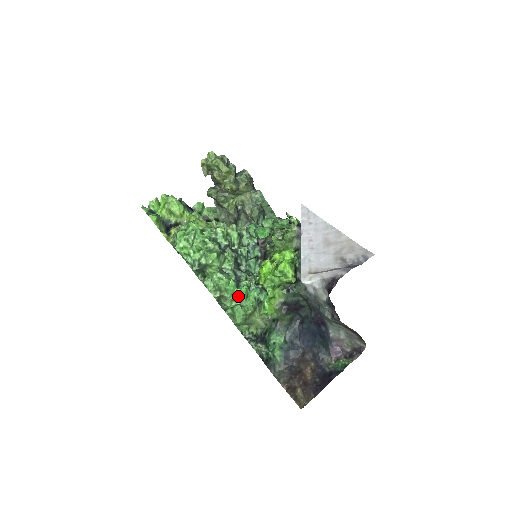
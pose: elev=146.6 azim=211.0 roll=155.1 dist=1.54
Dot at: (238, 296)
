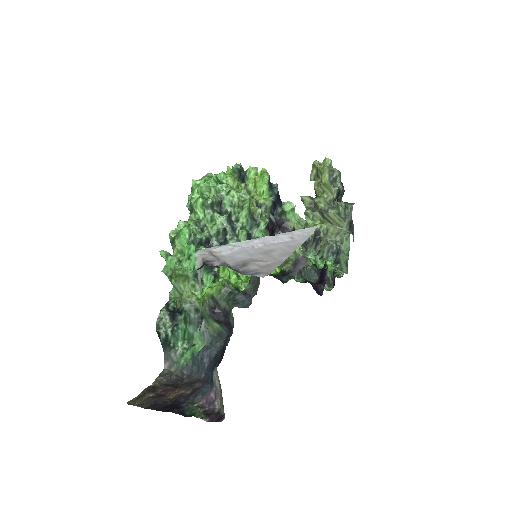
Dot at: (184, 251)
